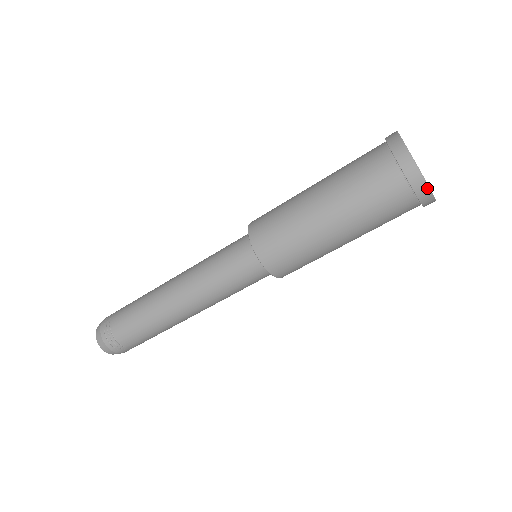
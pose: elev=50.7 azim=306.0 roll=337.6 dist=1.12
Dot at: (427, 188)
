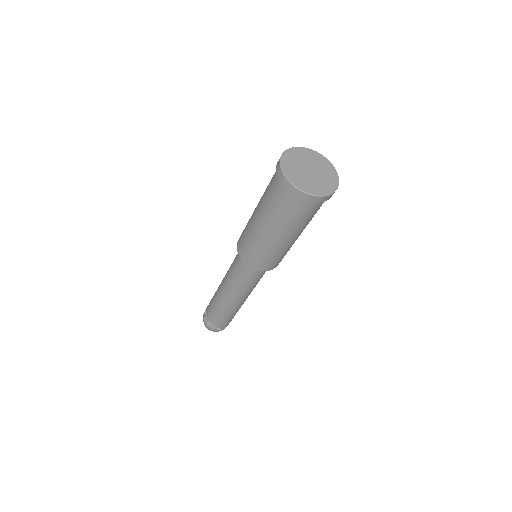
Dot at: (301, 192)
